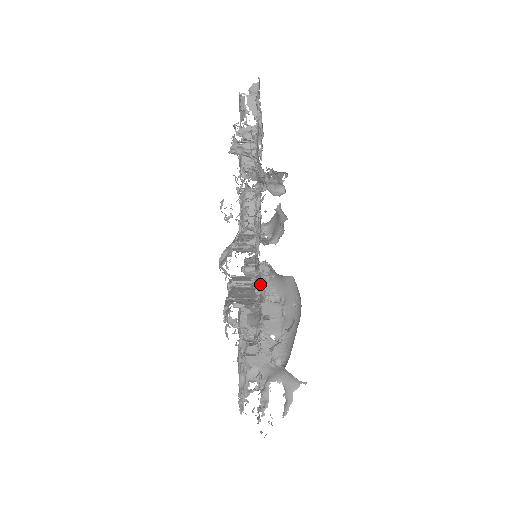
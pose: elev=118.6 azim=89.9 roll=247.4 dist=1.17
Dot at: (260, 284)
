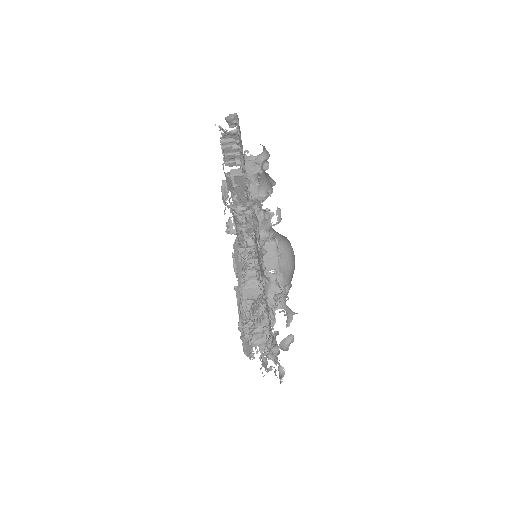
Dot at: occluded
